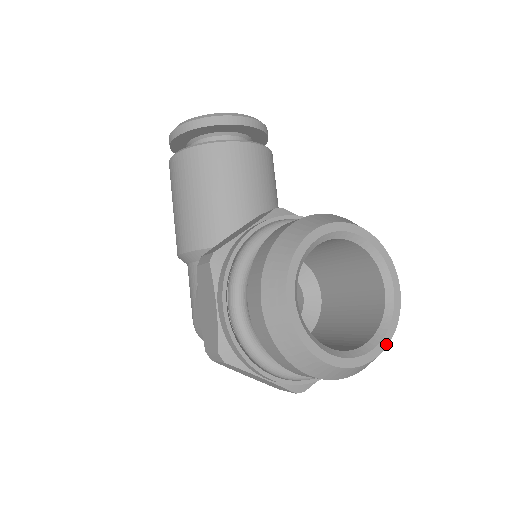
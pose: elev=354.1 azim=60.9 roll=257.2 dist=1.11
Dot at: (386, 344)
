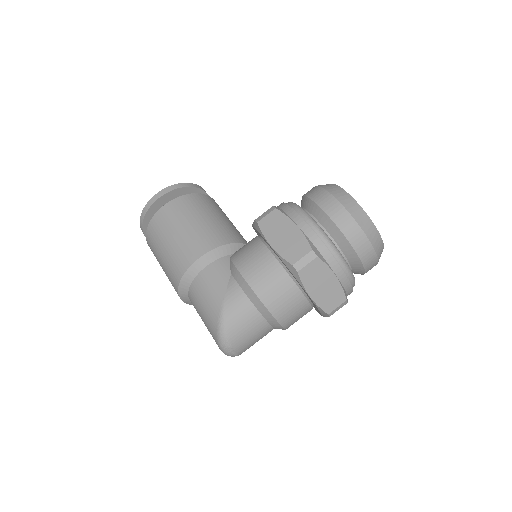
Dot at: occluded
